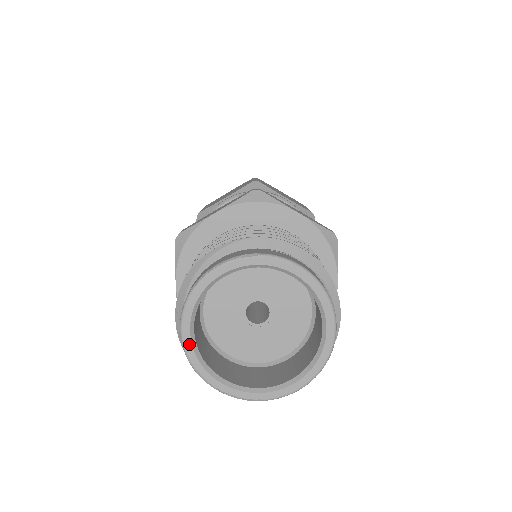
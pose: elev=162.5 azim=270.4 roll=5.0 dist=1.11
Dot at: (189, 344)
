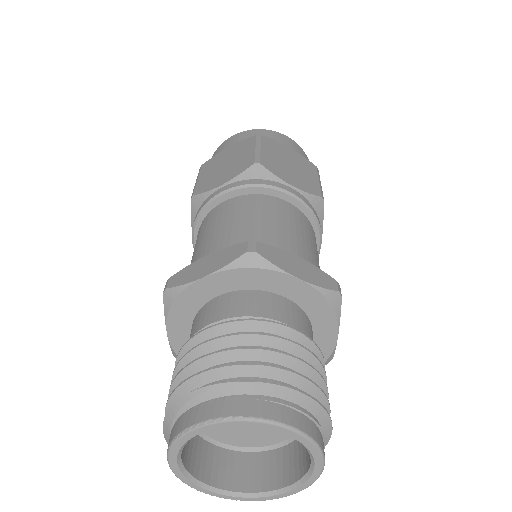
Dot at: (177, 470)
